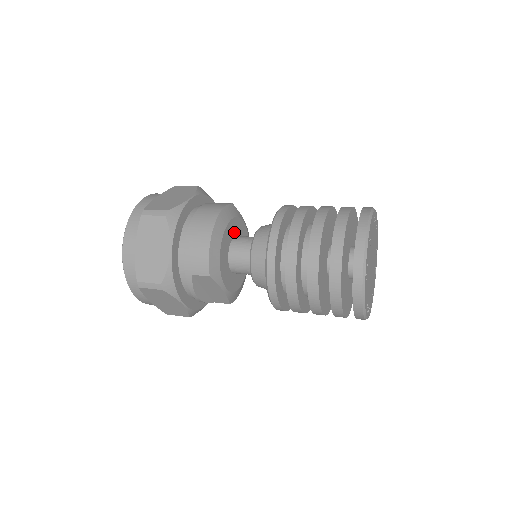
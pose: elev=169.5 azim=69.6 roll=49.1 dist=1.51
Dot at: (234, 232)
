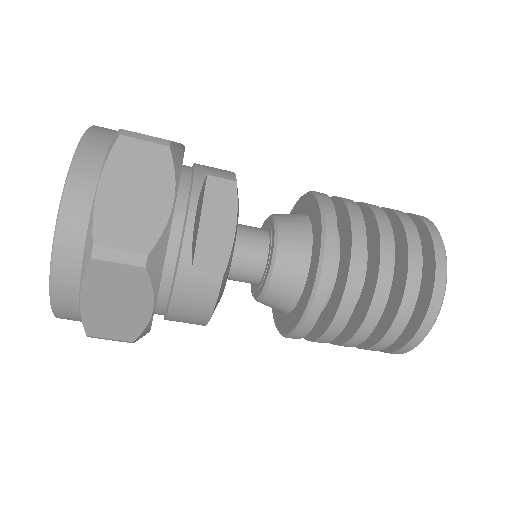
Dot at: occluded
